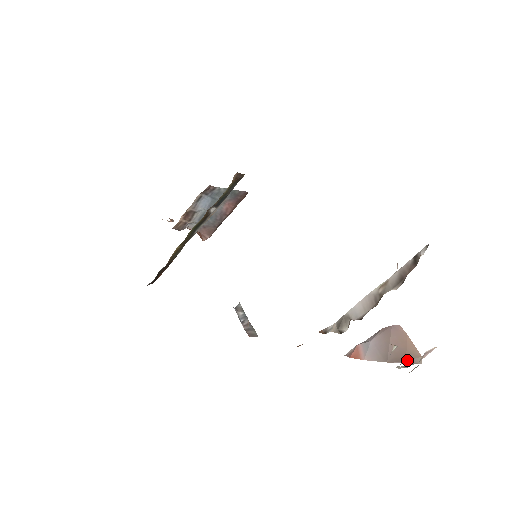
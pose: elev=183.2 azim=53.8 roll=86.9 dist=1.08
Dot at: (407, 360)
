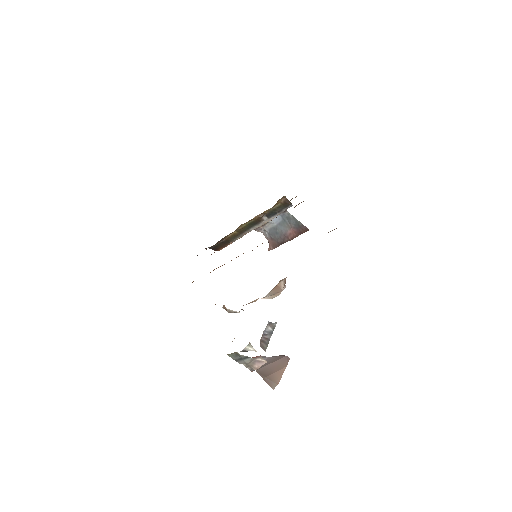
Dot at: (266, 378)
